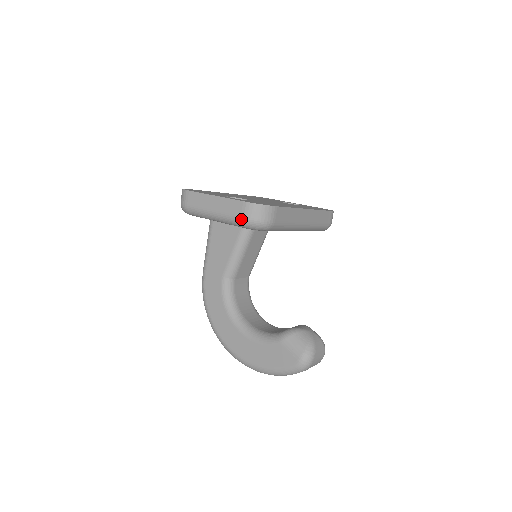
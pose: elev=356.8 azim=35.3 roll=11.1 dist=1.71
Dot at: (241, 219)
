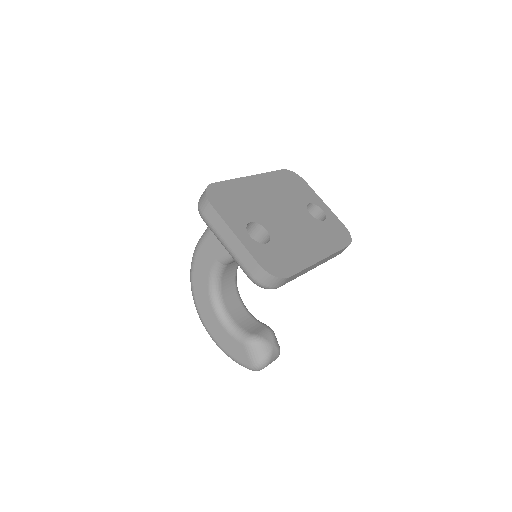
Dot at: (250, 275)
